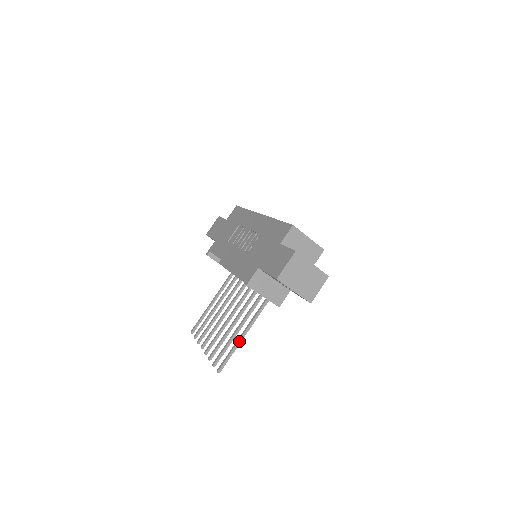
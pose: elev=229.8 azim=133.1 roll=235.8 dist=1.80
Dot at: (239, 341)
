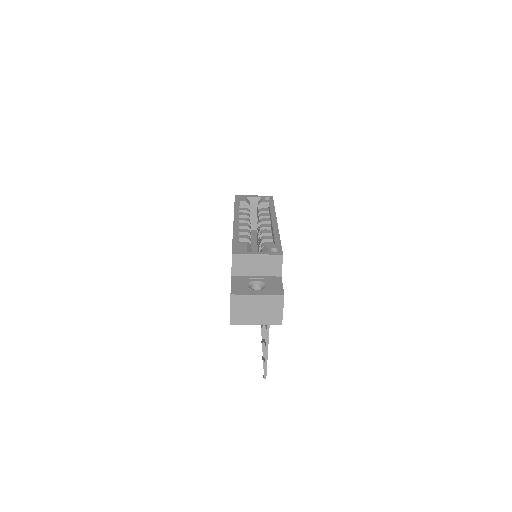
Dot at: (266, 351)
